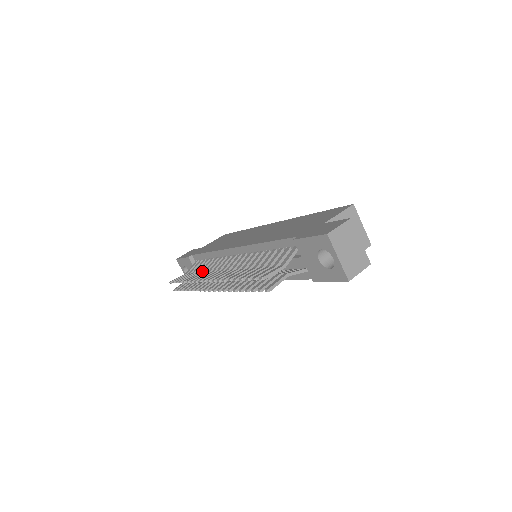
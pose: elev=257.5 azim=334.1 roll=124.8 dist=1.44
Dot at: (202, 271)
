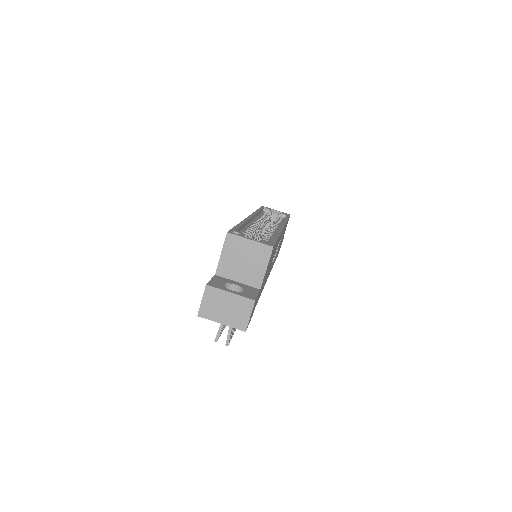
Dot at: occluded
